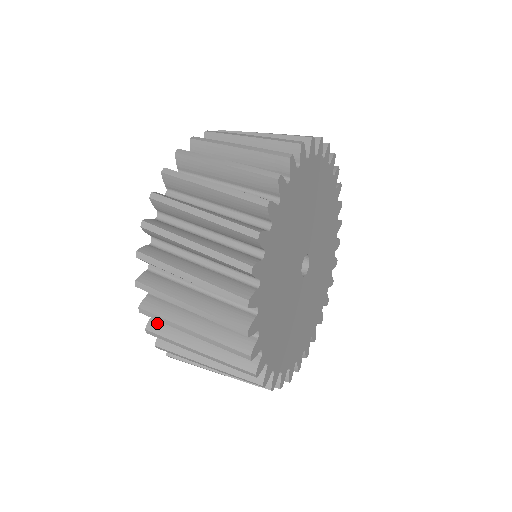
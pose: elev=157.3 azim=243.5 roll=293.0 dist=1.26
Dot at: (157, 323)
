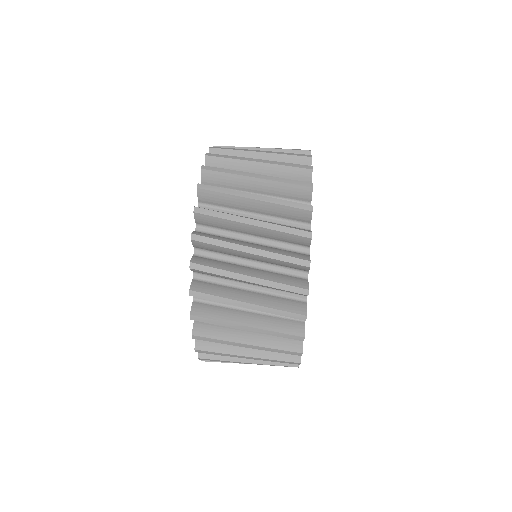
Dot at: occluded
